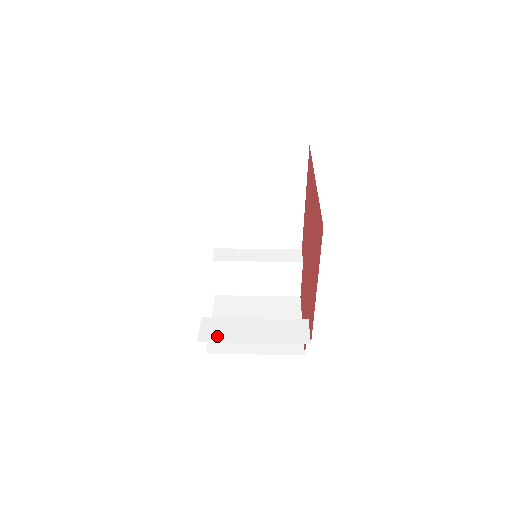
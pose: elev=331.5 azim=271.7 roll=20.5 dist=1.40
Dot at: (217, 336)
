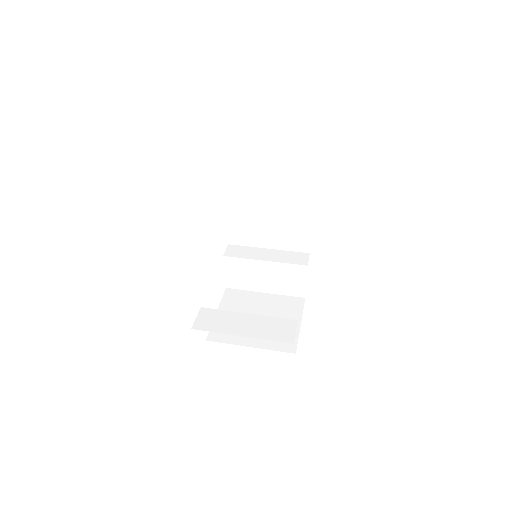
Dot at: (210, 326)
